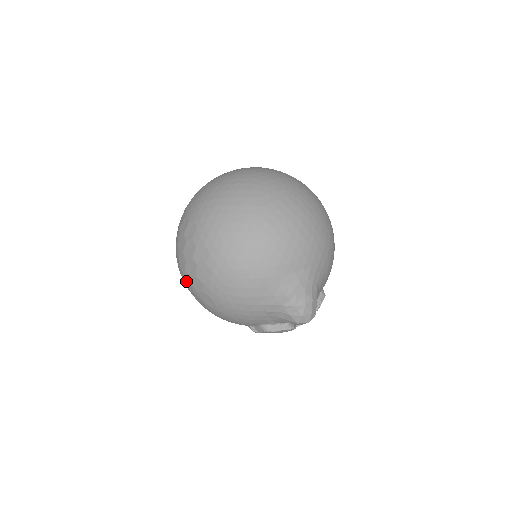
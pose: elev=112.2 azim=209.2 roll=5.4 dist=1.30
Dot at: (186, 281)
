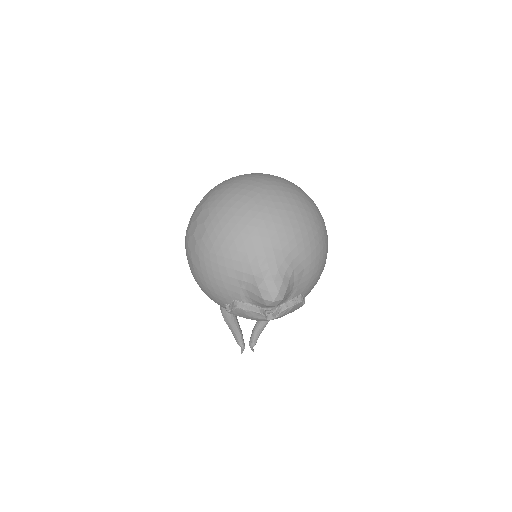
Dot at: (186, 244)
